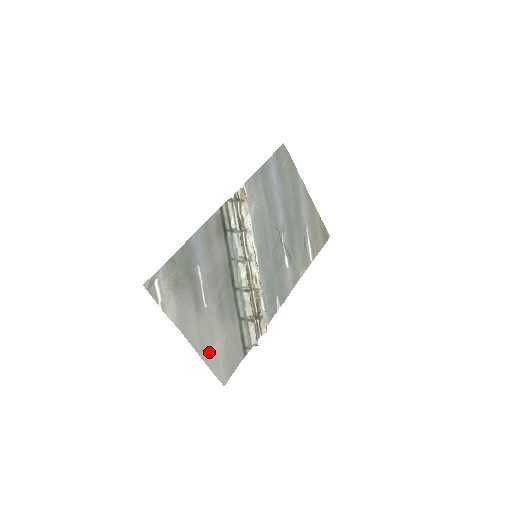
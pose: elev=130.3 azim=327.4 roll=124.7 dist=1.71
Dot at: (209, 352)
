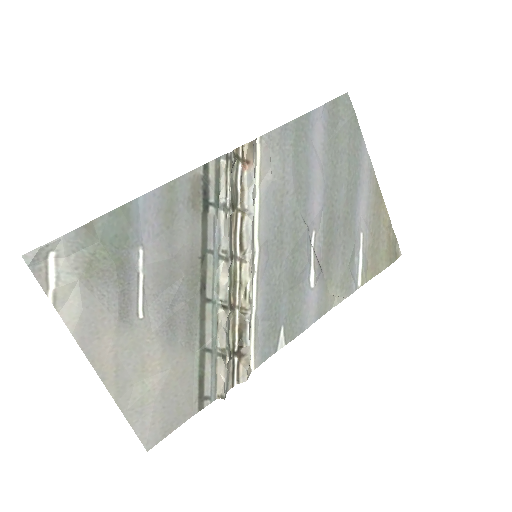
Dot at: (131, 391)
